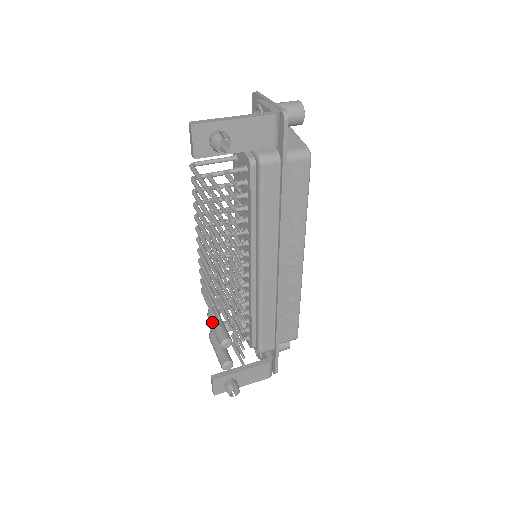
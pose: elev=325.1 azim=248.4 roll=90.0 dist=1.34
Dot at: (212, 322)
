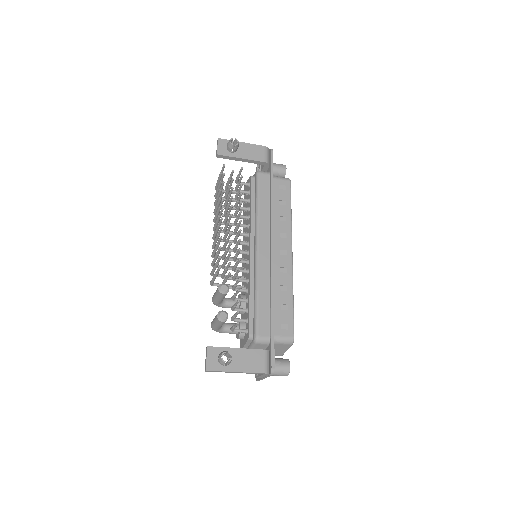
Dot at: occluded
